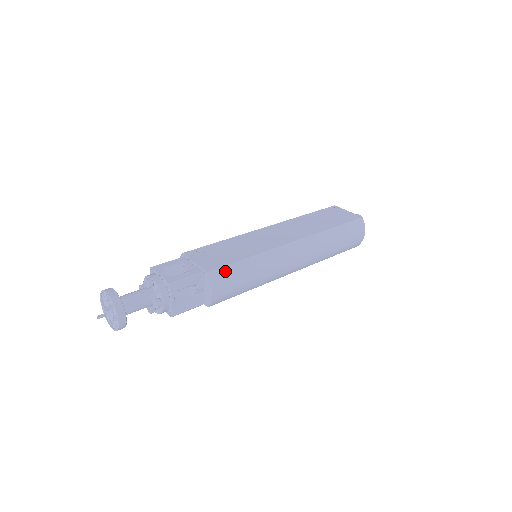
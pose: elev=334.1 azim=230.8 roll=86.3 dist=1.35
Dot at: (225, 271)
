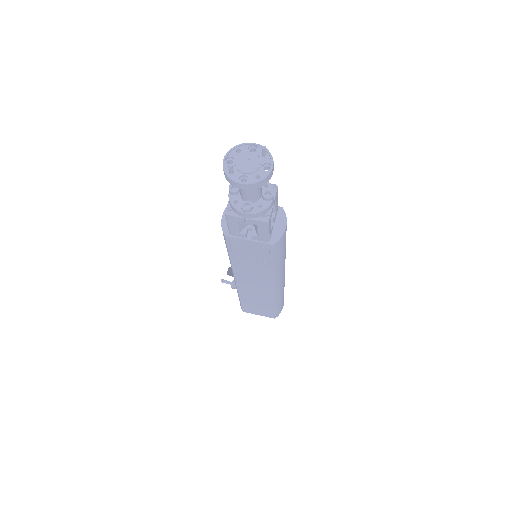
Dot at: occluded
